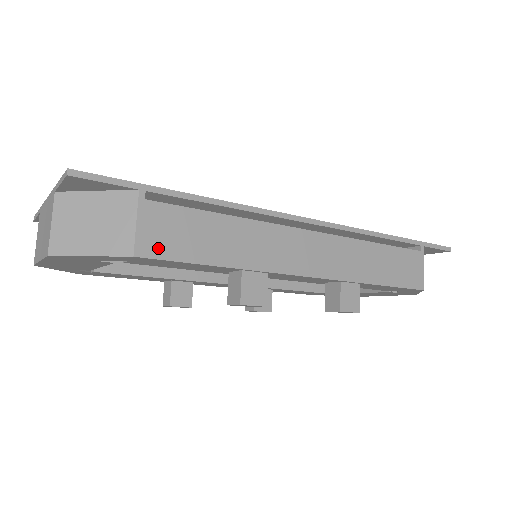
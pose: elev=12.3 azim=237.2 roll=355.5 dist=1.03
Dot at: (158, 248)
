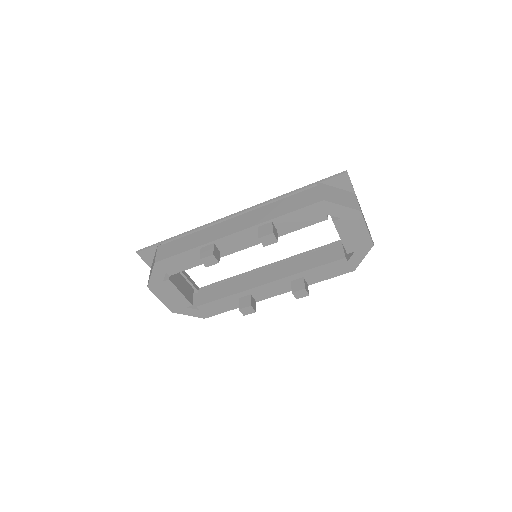
Dot at: (163, 256)
